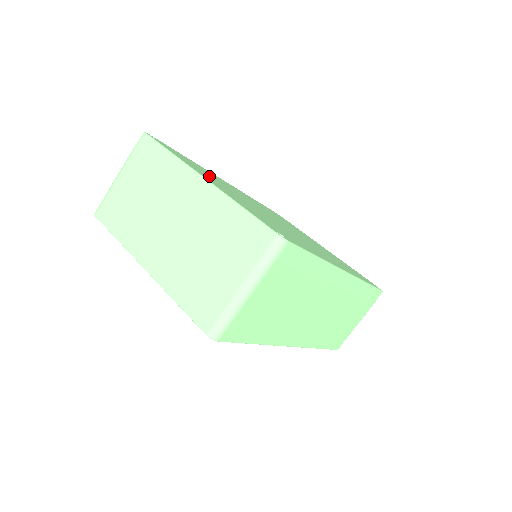
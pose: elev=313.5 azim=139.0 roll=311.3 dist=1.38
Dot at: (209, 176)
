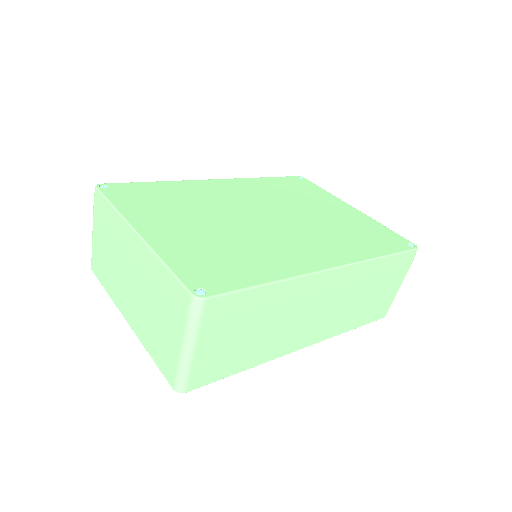
Dot at: (165, 209)
